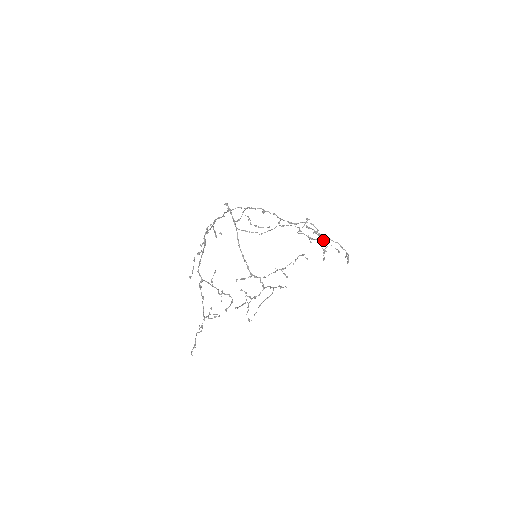
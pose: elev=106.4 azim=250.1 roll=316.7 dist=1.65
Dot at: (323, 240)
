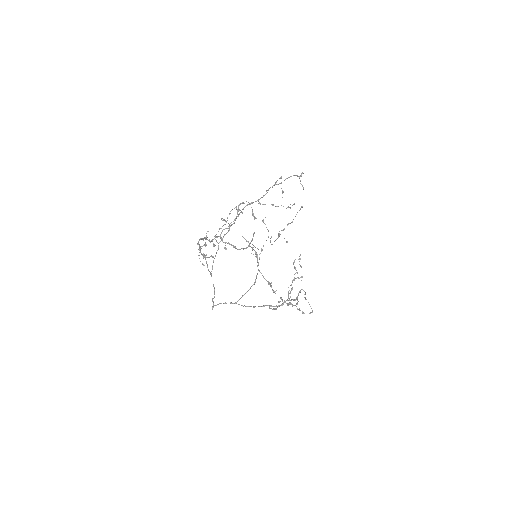
Dot at: occluded
